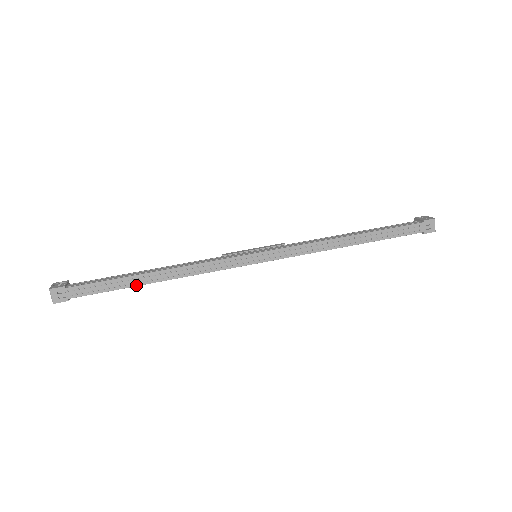
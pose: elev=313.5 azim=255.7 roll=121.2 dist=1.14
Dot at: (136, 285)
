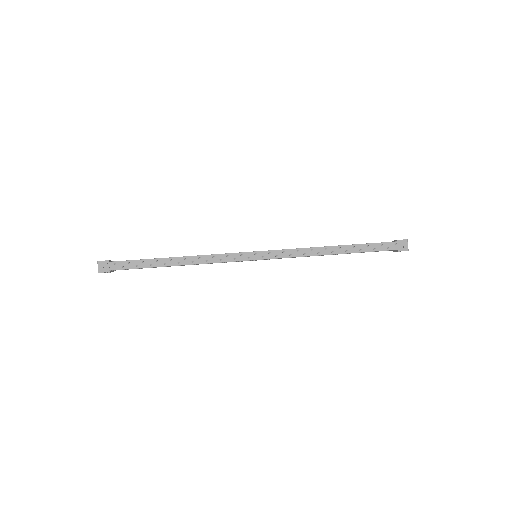
Dot at: (160, 266)
